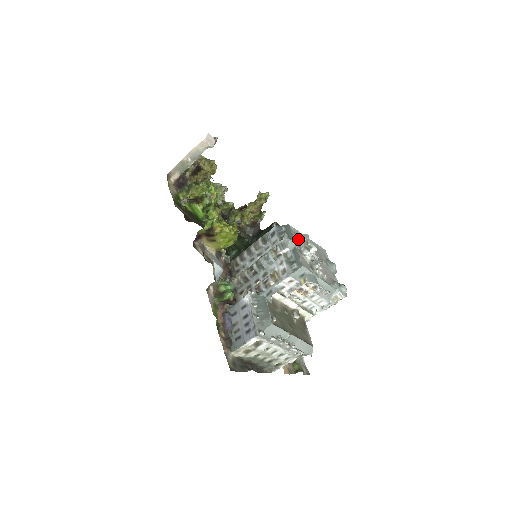
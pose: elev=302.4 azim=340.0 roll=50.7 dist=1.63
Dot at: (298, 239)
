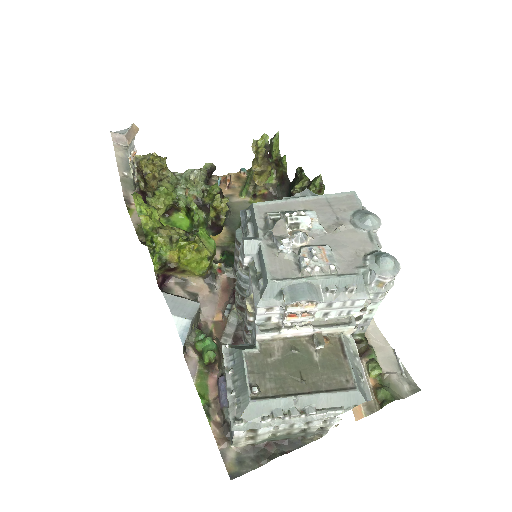
Dot at: (268, 224)
